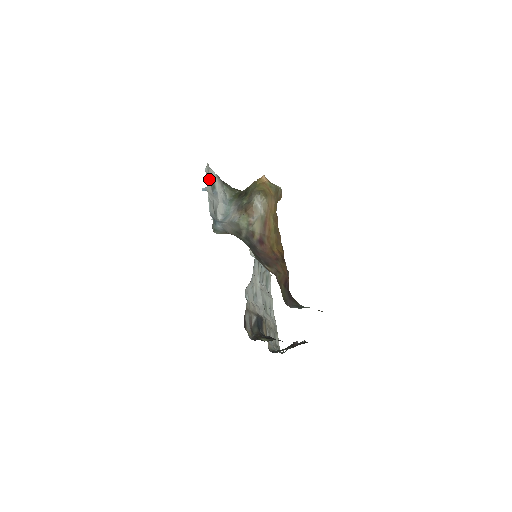
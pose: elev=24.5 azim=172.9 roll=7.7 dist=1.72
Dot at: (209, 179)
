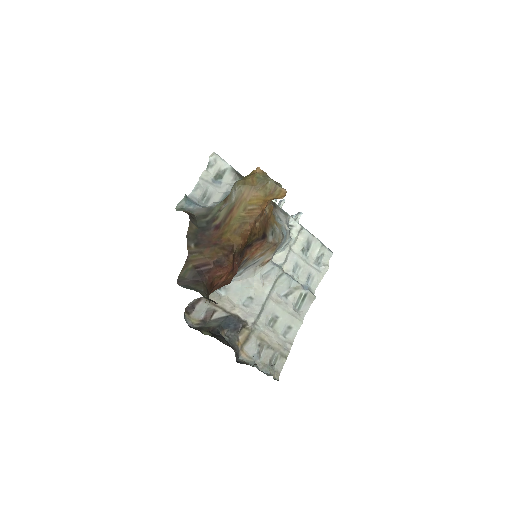
Dot at: (214, 168)
